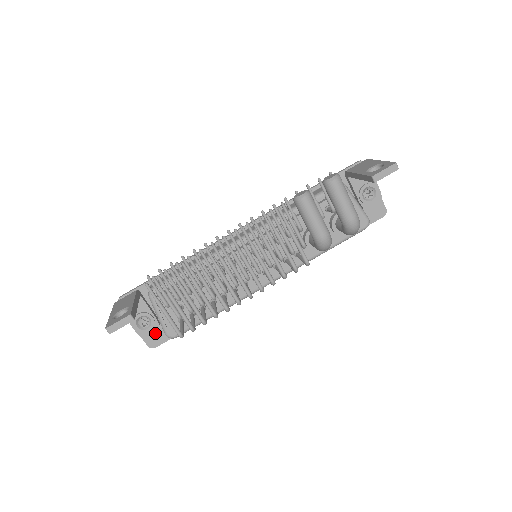
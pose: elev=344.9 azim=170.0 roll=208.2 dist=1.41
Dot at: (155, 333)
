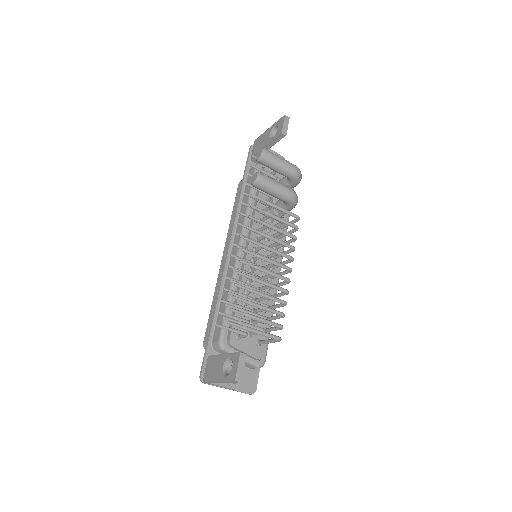
Dot at: (246, 379)
